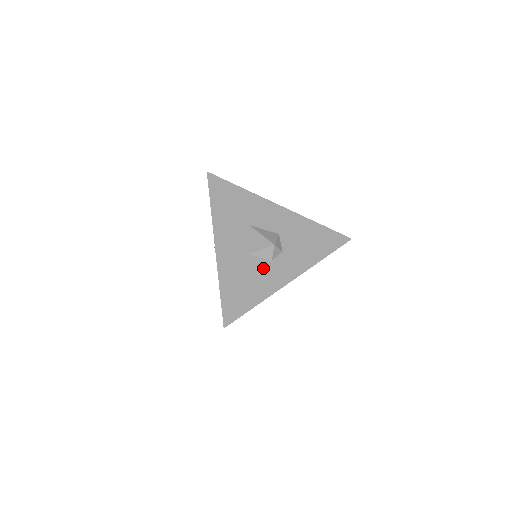
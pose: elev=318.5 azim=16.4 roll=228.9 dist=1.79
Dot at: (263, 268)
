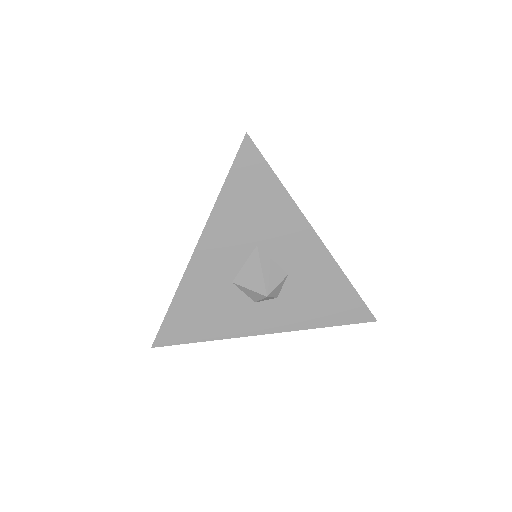
Dot at: (239, 306)
